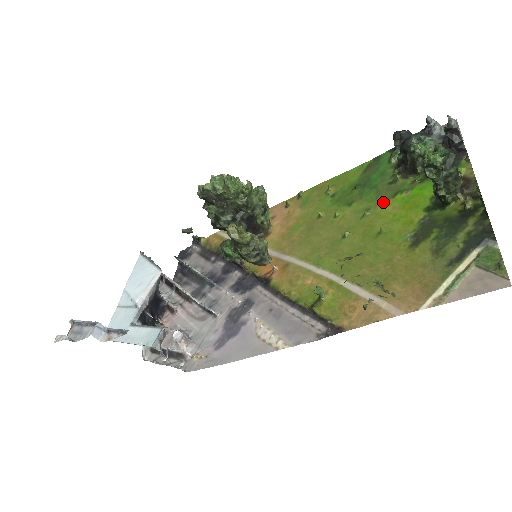
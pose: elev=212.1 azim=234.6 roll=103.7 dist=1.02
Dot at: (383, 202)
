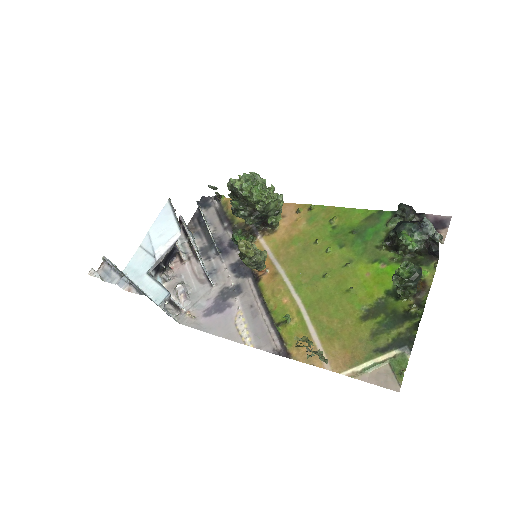
Dot at: (364, 262)
